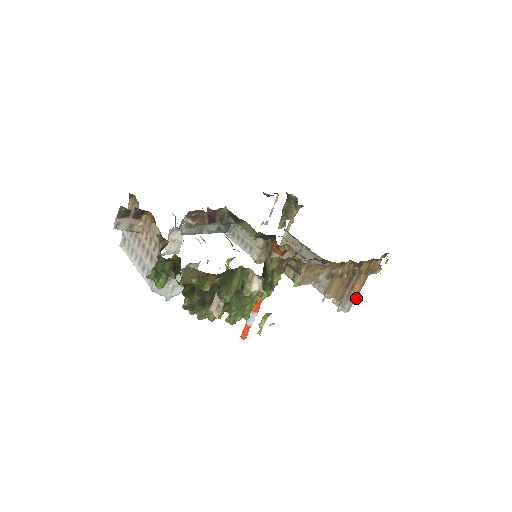
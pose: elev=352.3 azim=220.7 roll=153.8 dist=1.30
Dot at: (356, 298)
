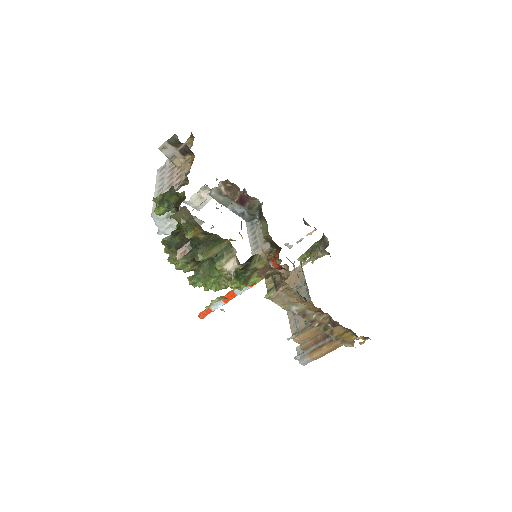
Dot at: (318, 358)
